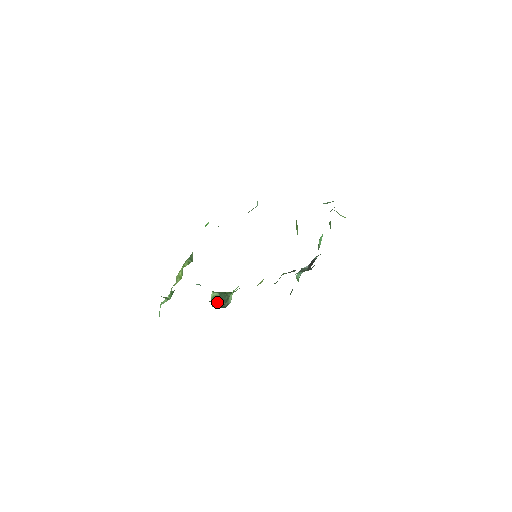
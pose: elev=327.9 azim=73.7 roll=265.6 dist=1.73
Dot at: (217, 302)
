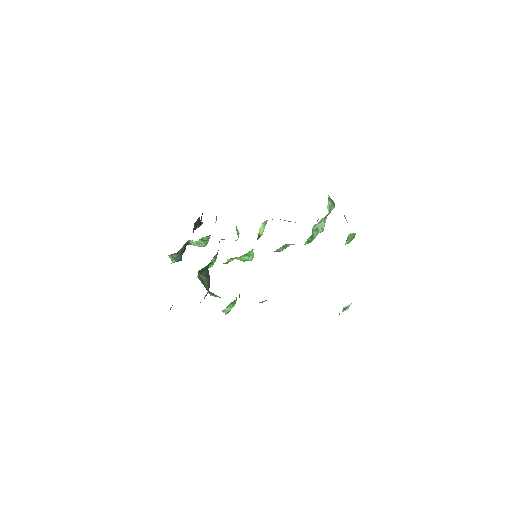
Dot at: (215, 296)
